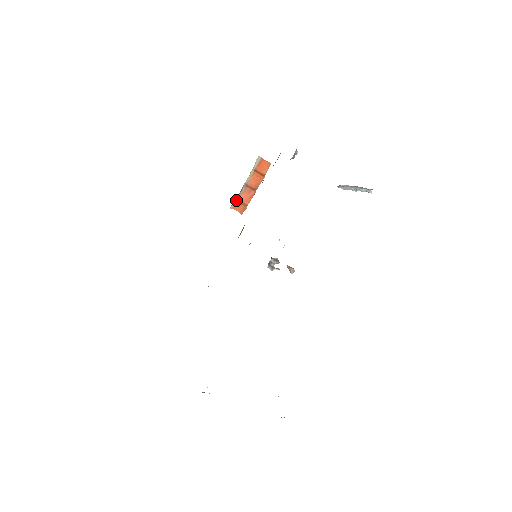
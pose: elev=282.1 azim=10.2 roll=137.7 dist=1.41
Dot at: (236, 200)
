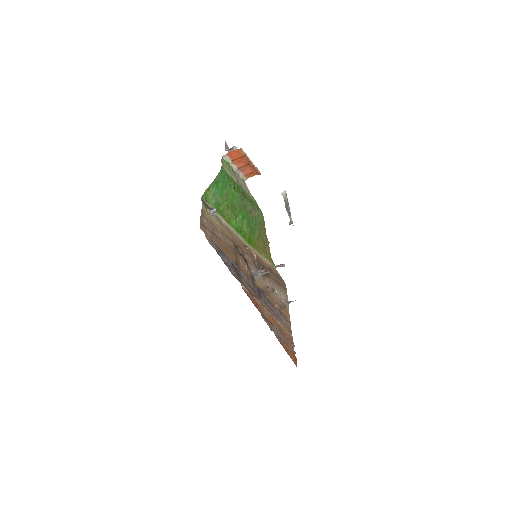
Dot at: (243, 175)
